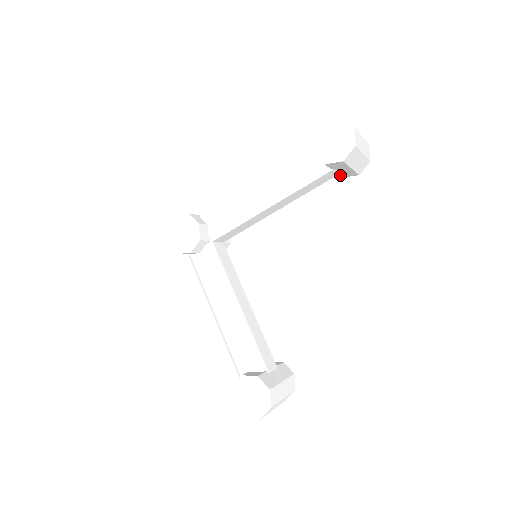
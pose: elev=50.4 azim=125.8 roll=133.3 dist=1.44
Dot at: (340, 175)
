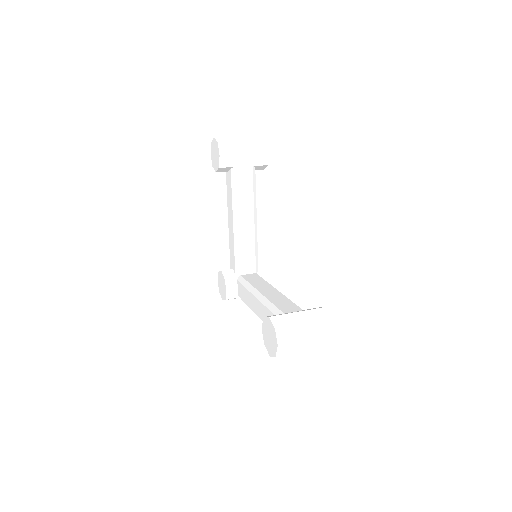
Dot at: (259, 165)
